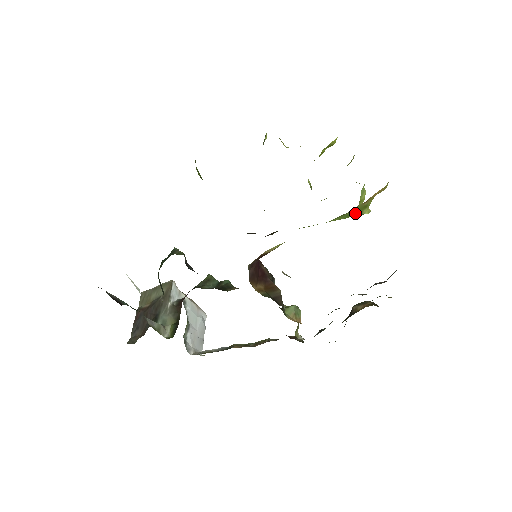
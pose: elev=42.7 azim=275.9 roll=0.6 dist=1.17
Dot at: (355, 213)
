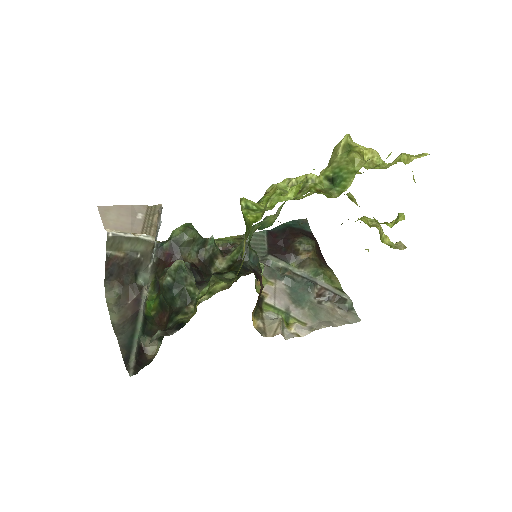
Dot at: occluded
